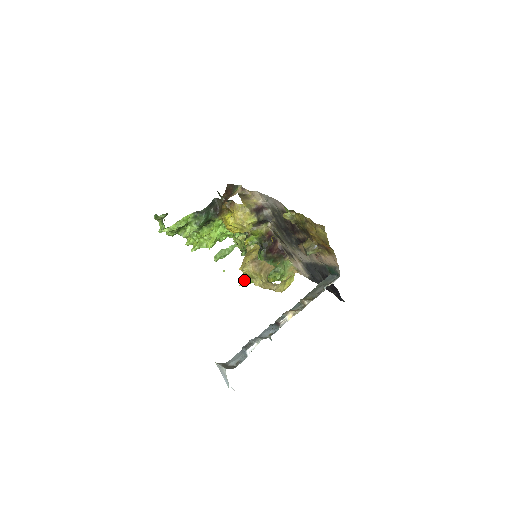
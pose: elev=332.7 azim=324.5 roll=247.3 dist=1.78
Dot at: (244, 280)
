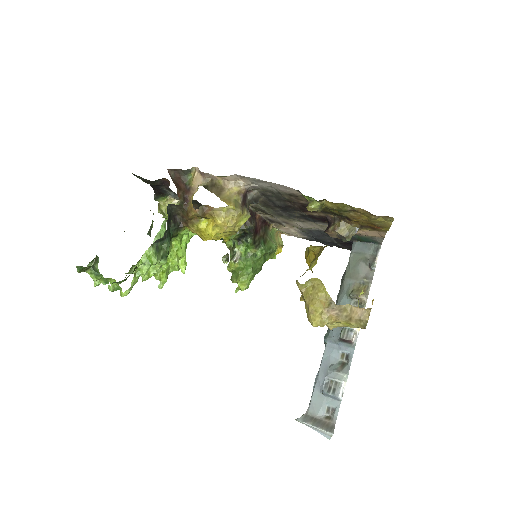
Dot at: (243, 286)
